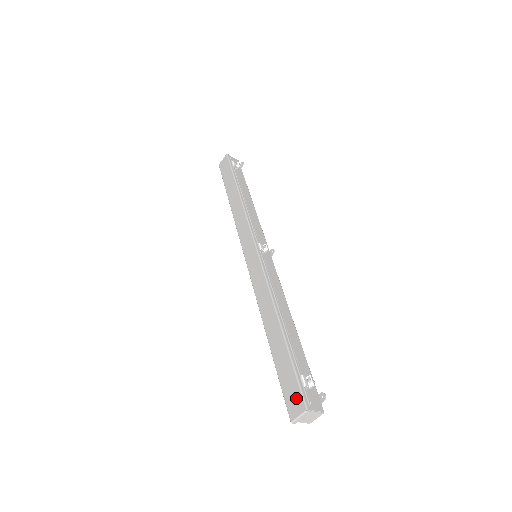
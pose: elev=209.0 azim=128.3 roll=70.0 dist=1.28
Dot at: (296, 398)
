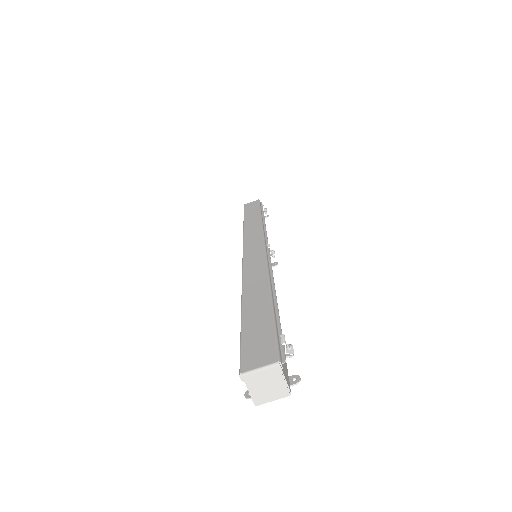
Dot at: (265, 350)
